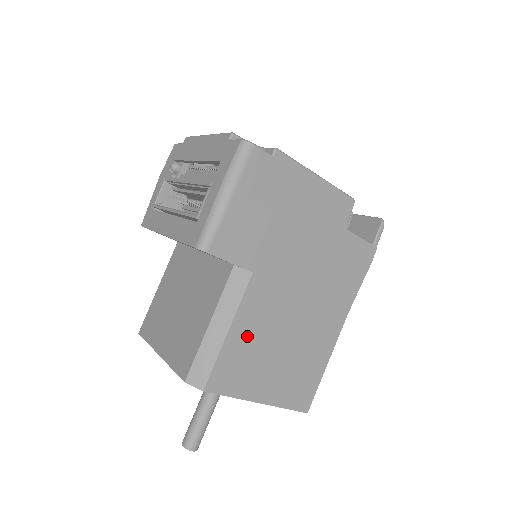
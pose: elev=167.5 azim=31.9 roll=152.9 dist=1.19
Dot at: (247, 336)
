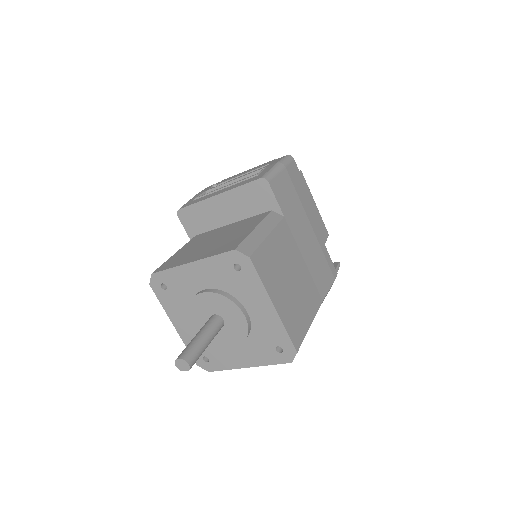
Dot at: (276, 250)
